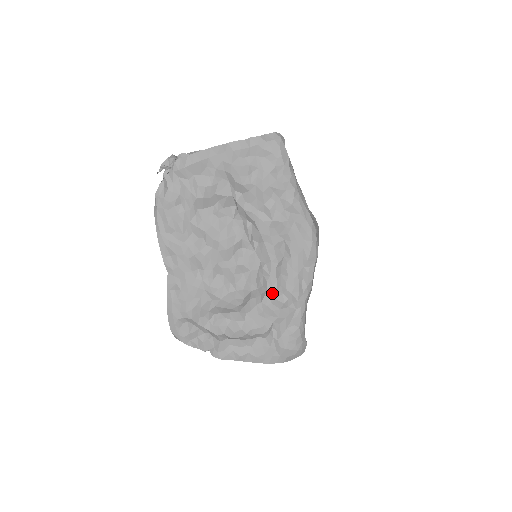
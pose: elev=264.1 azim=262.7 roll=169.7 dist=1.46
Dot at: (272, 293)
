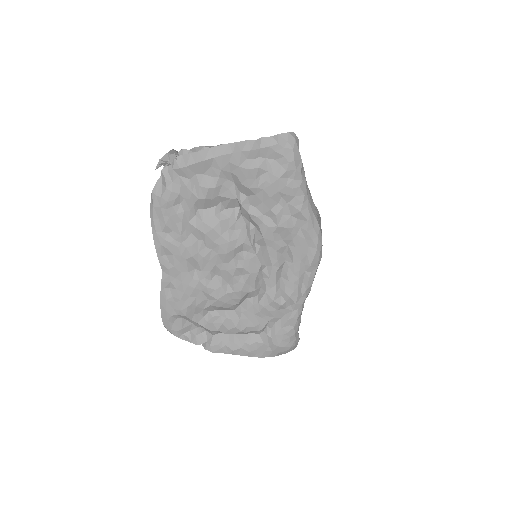
Dot at: (270, 295)
